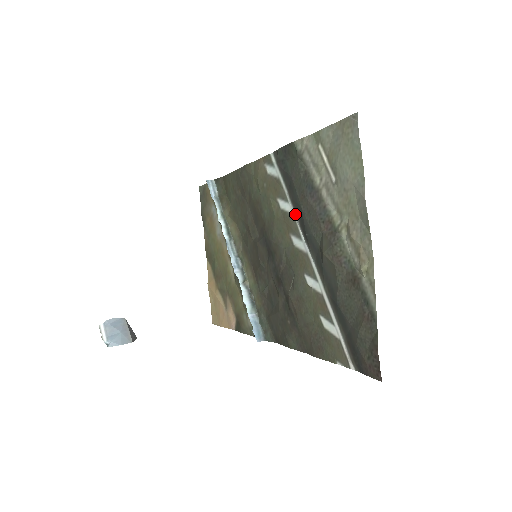
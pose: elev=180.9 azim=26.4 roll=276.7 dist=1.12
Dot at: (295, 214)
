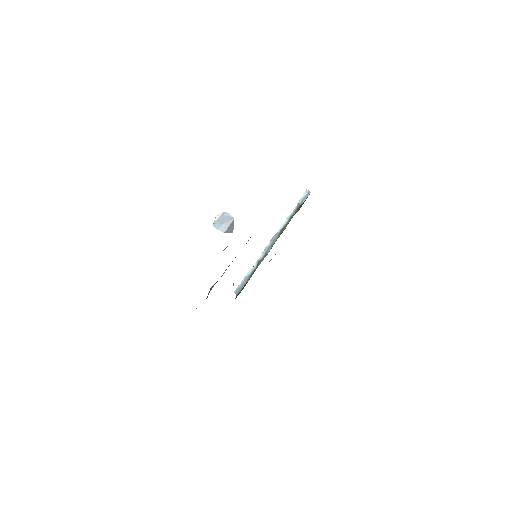
Dot at: occluded
